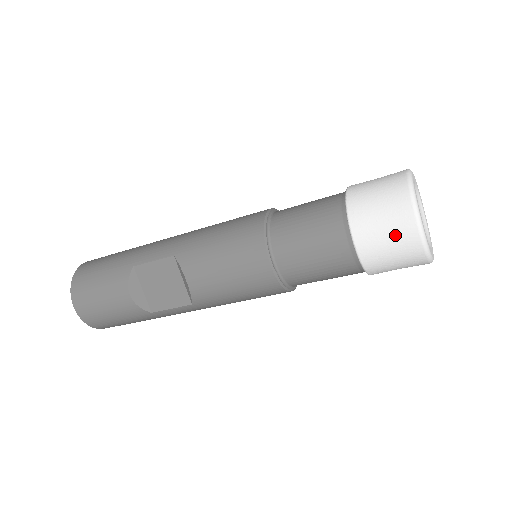
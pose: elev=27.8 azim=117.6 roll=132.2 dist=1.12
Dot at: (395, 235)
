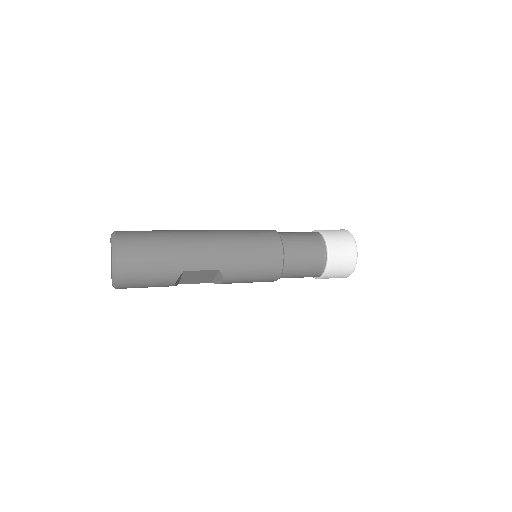
Dot at: (339, 277)
